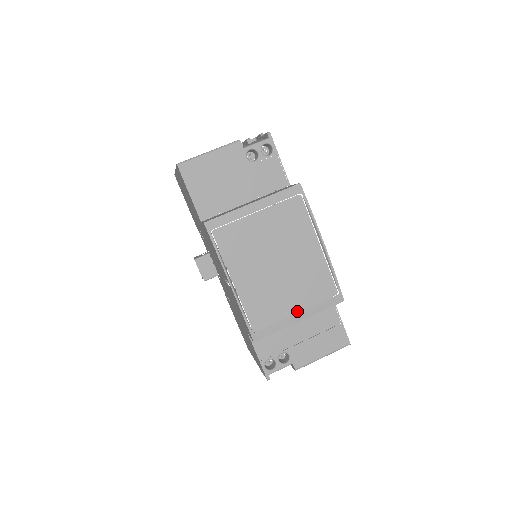
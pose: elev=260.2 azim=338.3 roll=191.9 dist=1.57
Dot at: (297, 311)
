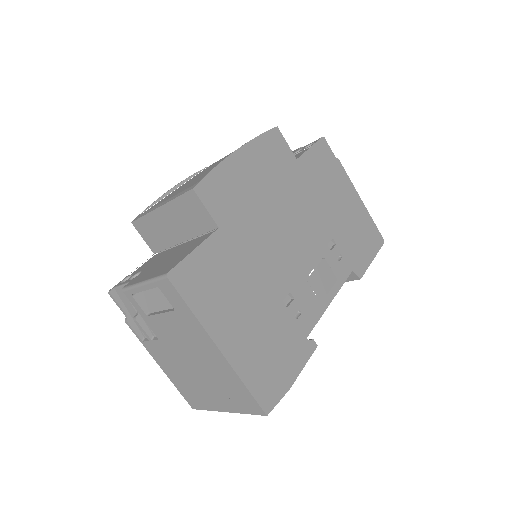
Dot at: occluded
